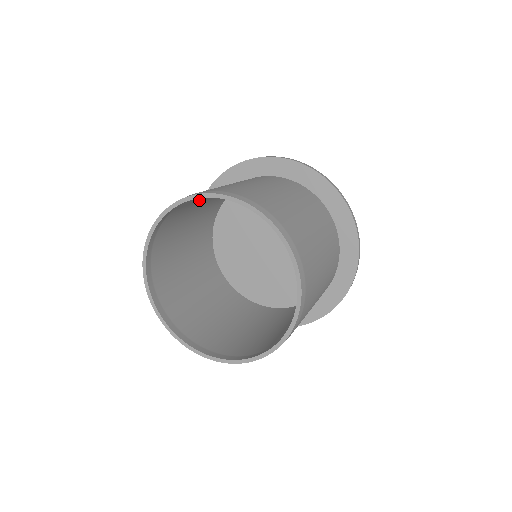
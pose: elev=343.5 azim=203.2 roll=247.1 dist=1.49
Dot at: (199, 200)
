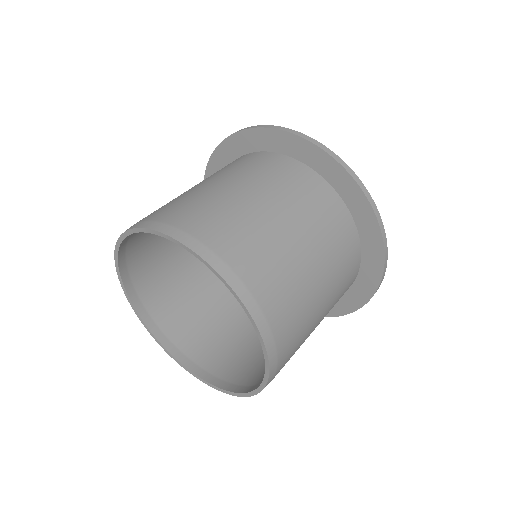
Dot at: (161, 242)
